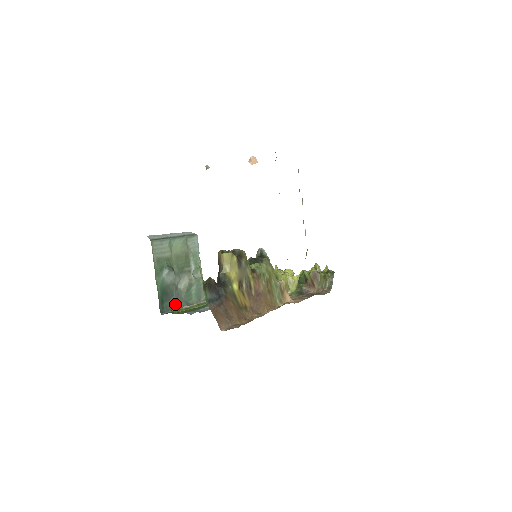
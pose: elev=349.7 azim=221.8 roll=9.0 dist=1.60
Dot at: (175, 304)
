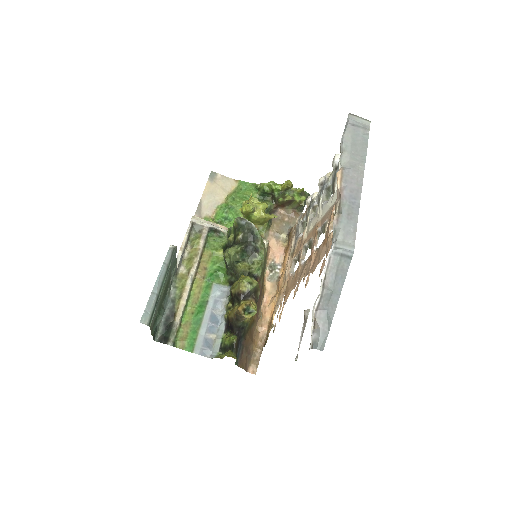
Dot at: occluded
